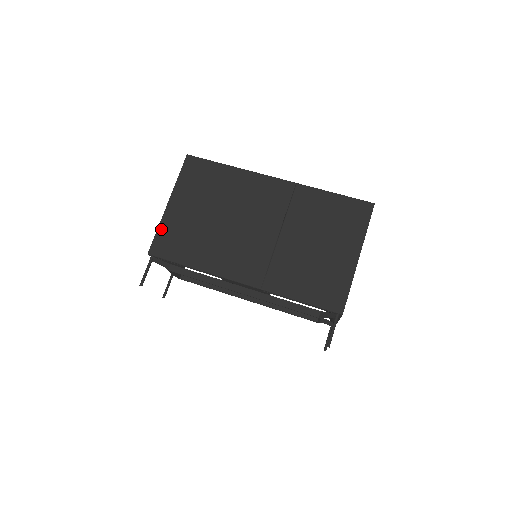
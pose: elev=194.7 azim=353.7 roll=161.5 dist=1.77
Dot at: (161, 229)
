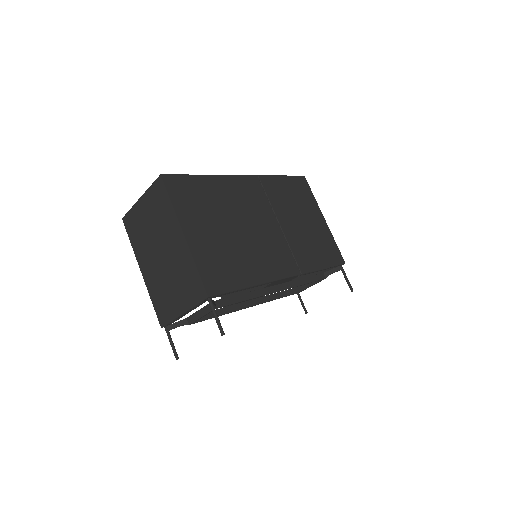
Dot at: (199, 264)
